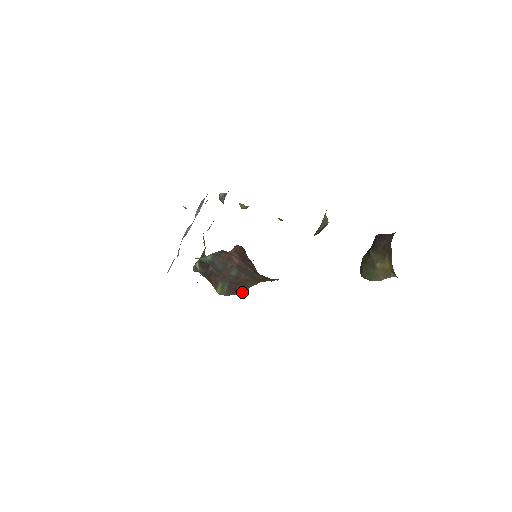
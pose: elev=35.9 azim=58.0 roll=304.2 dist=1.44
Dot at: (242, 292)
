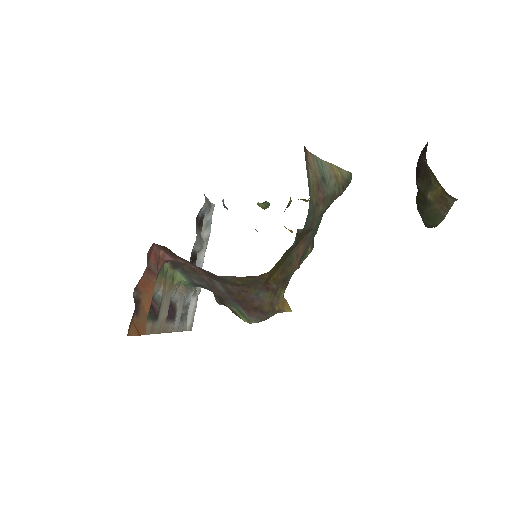
Dot at: (275, 311)
